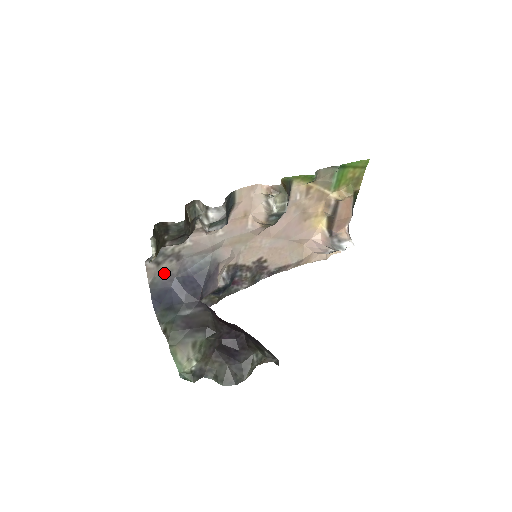
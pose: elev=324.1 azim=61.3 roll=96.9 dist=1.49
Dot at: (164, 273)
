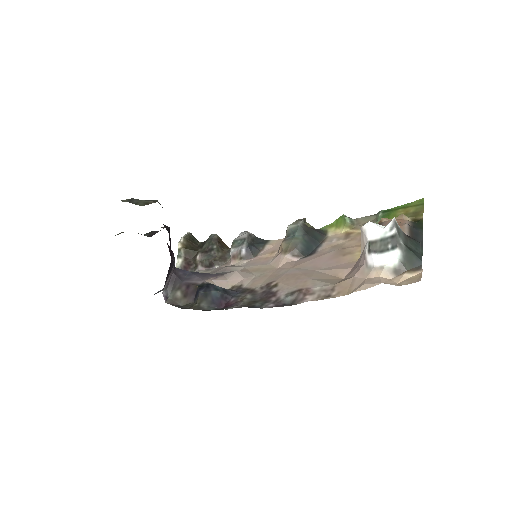
Dot at: occluded
